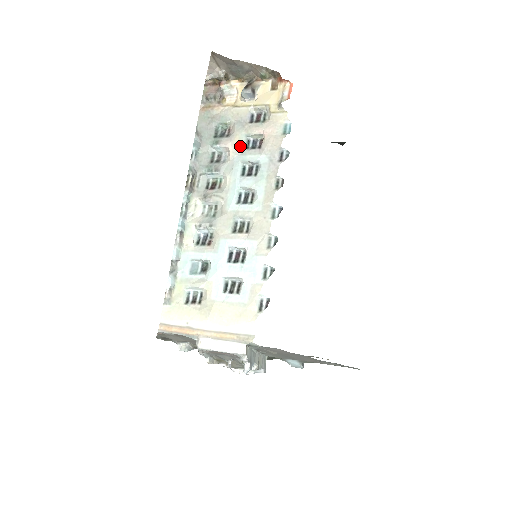
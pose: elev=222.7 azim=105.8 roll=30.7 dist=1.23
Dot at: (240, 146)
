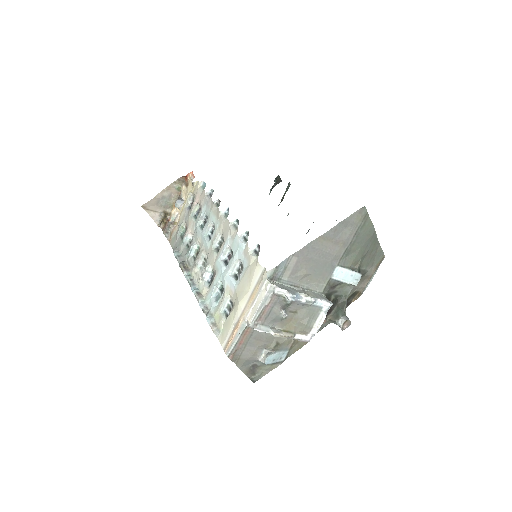
Dot at: (192, 222)
